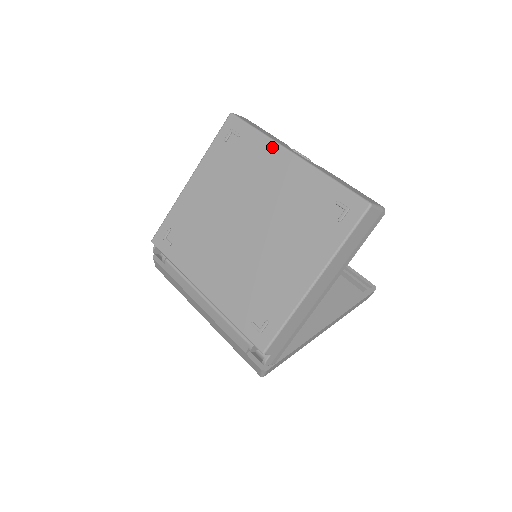
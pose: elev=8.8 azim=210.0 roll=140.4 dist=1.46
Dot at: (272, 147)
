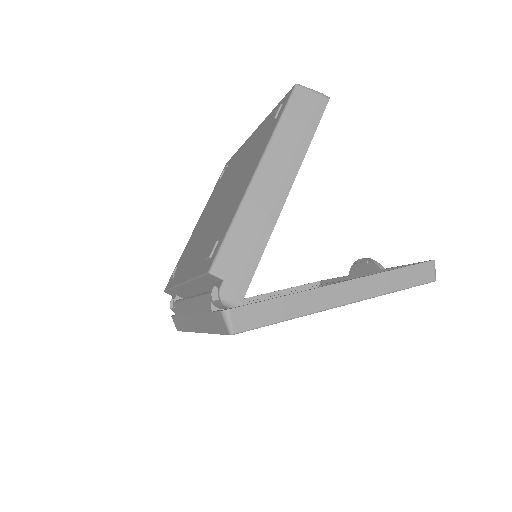
Dot at: (243, 145)
